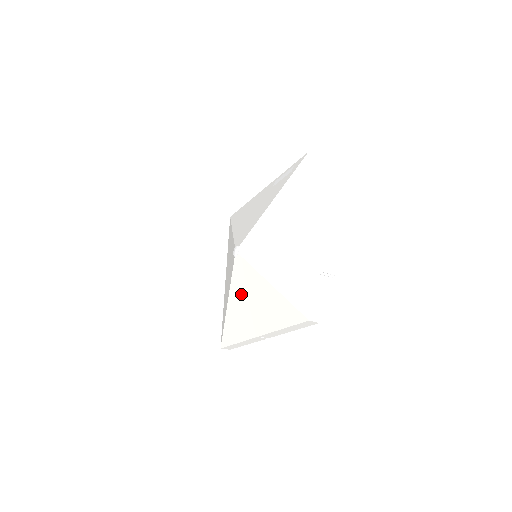
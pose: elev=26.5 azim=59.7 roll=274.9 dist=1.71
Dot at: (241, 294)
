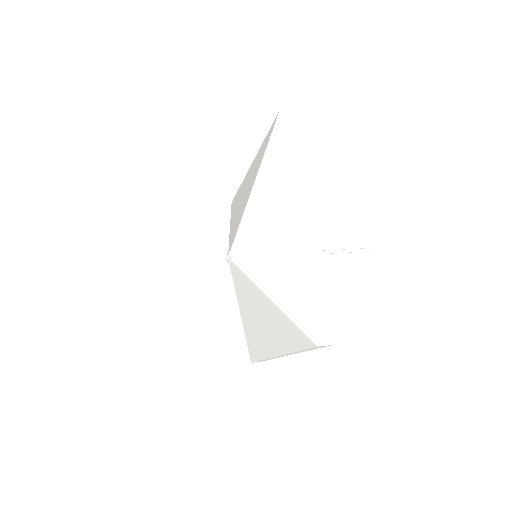
Dot at: occluded
